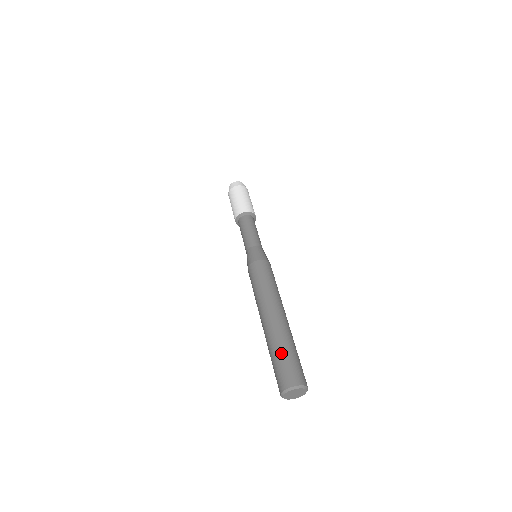
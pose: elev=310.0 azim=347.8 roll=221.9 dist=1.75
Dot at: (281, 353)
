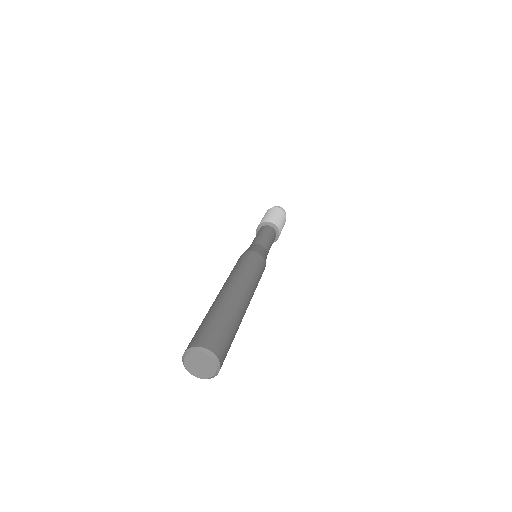
Dot at: (202, 322)
